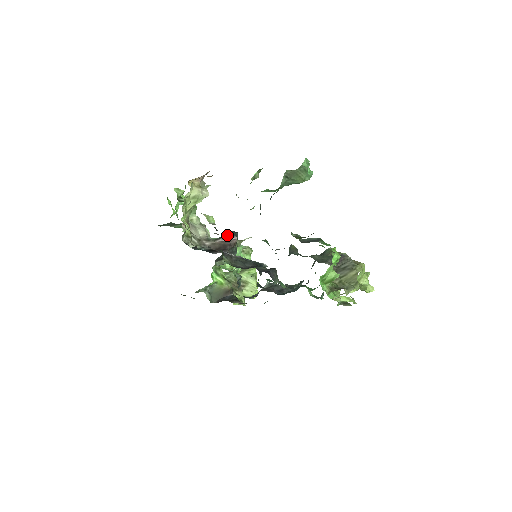
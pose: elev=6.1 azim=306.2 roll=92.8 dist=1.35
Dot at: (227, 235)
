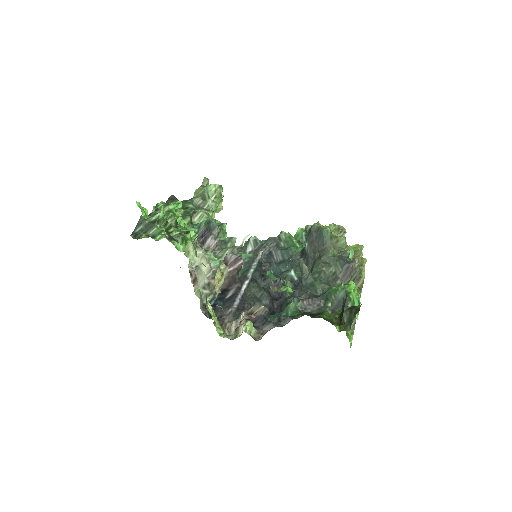
Dot at: (231, 260)
